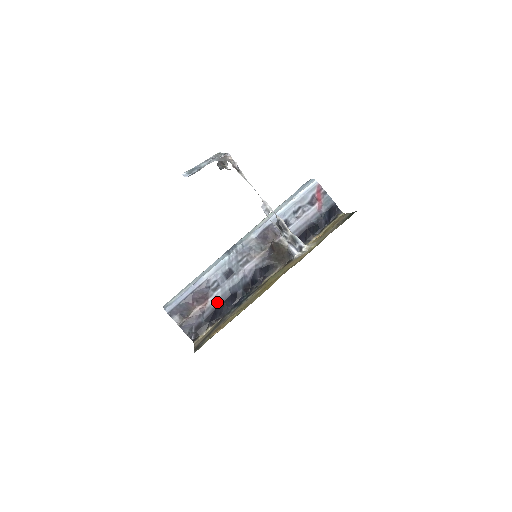
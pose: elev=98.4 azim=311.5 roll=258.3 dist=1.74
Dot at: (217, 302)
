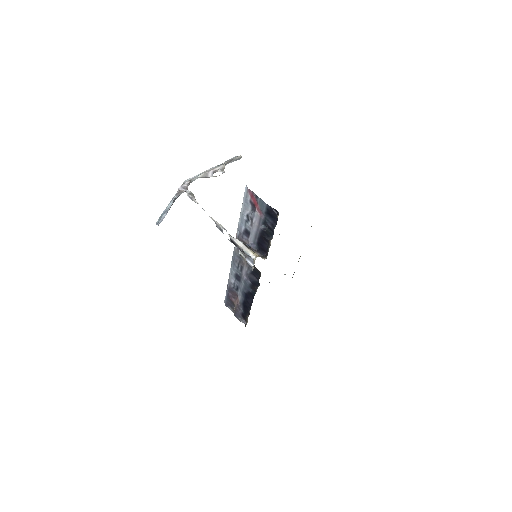
Dot at: (242, 299)
